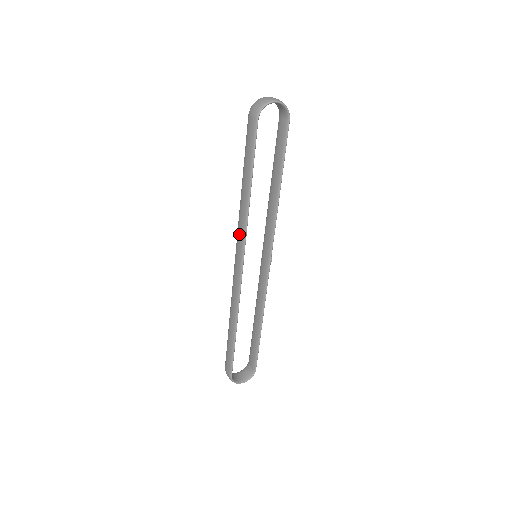
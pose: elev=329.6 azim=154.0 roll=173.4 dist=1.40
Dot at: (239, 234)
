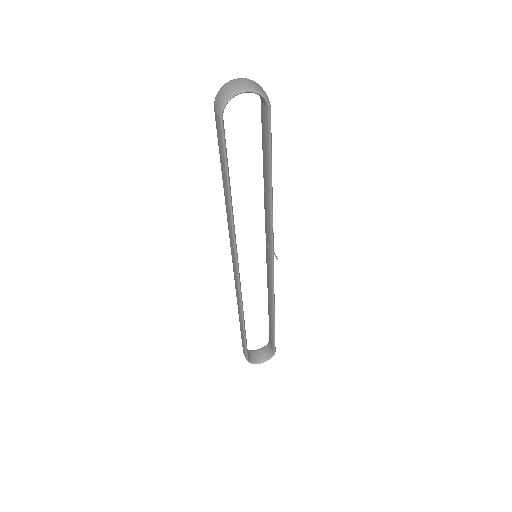
Dot at: occluded
